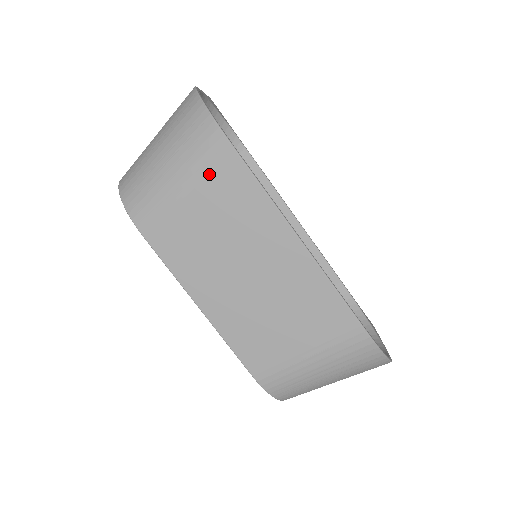
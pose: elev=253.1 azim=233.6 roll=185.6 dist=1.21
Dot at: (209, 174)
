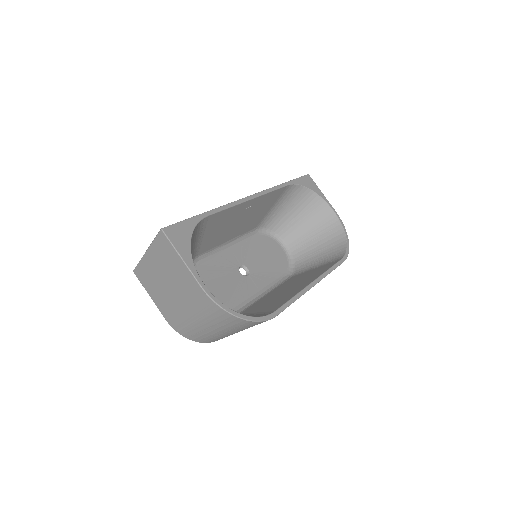
Dot at: occluded
